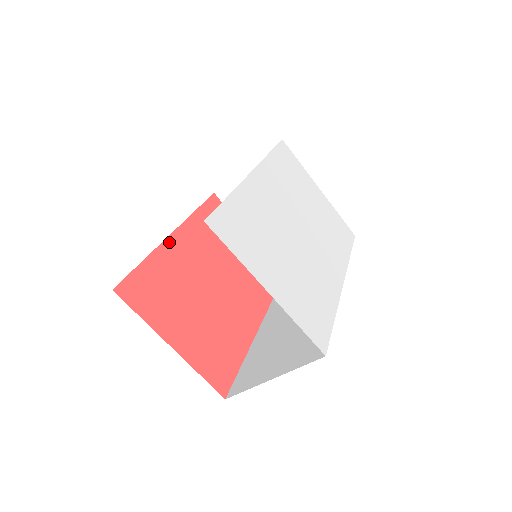
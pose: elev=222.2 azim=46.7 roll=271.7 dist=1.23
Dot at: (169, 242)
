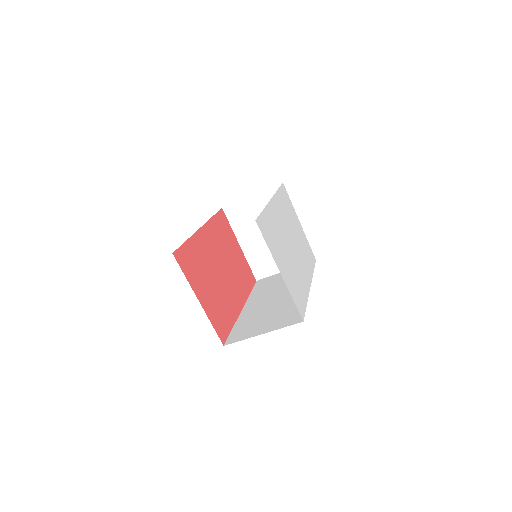
Dot at: (199, 233)
